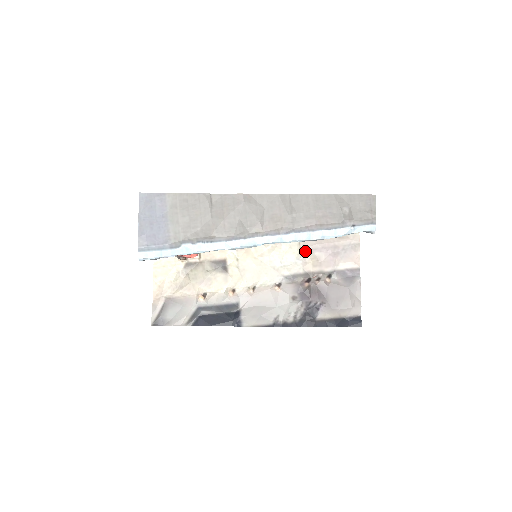
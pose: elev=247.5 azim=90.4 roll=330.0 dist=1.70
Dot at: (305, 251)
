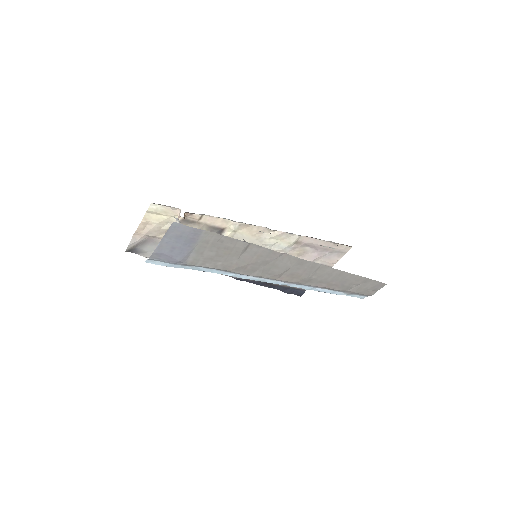
Dot at: (299, 244)
